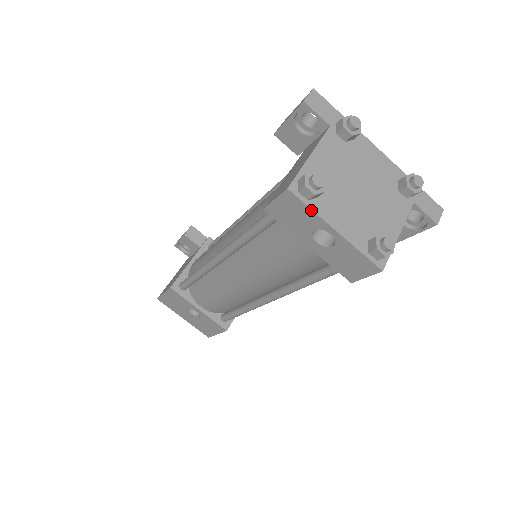
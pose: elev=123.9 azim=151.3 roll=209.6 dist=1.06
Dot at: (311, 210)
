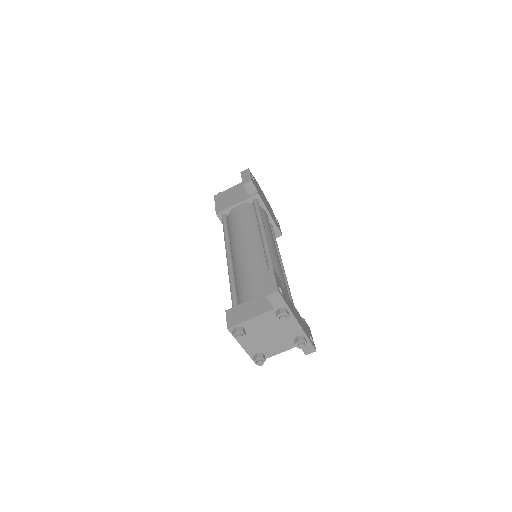
Dot at: occluded
